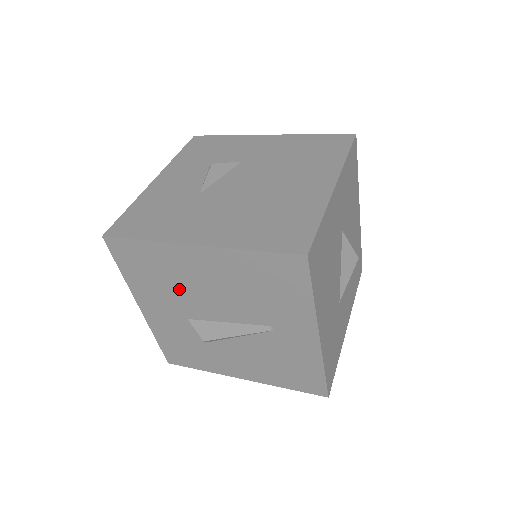
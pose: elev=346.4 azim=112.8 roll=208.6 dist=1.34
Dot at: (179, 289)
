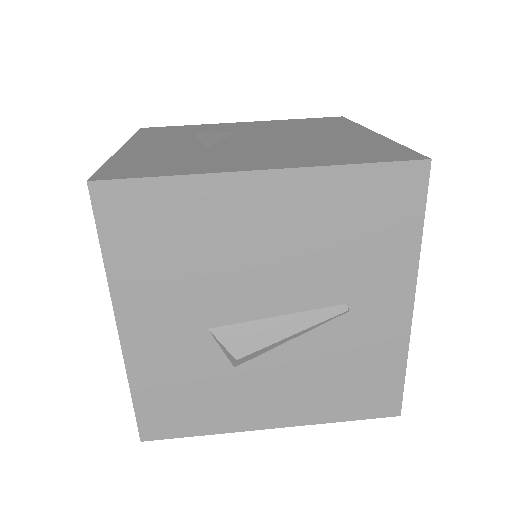
Dot at: (209, 268)
